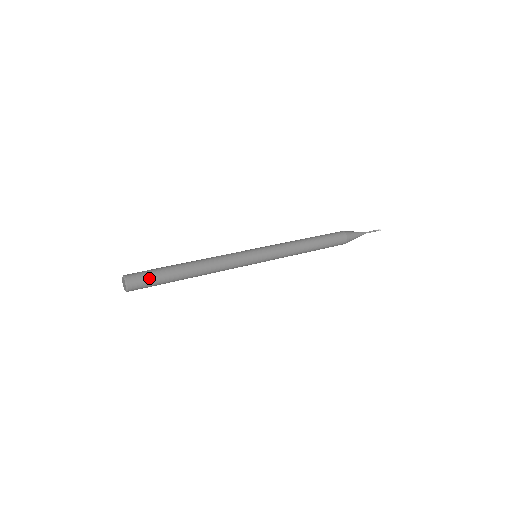
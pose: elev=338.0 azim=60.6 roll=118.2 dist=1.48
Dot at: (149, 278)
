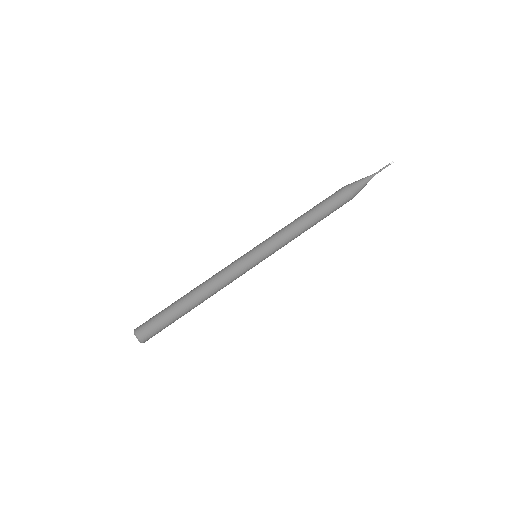
Dot at: (161, 330)
